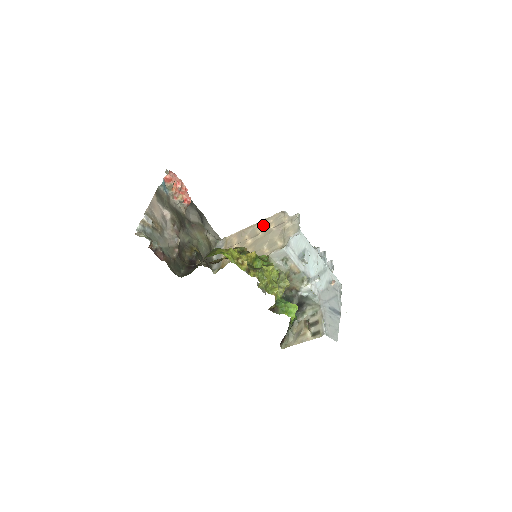
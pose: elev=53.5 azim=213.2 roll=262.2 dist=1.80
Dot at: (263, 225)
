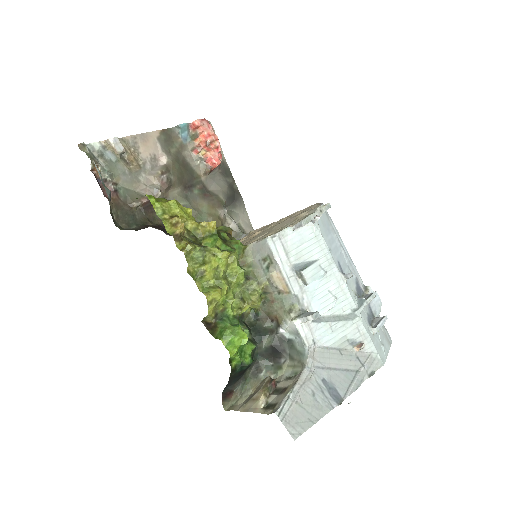
Dot at: occluded
